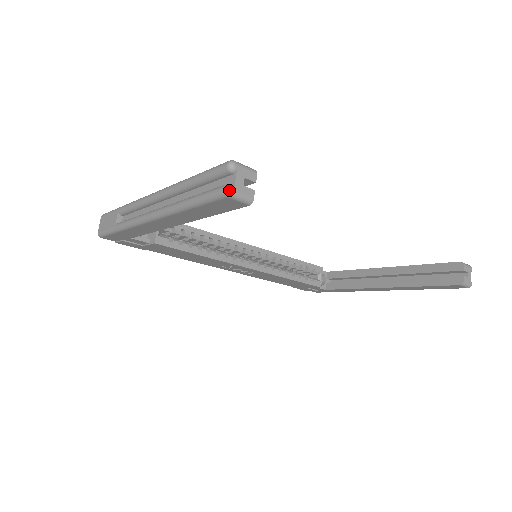
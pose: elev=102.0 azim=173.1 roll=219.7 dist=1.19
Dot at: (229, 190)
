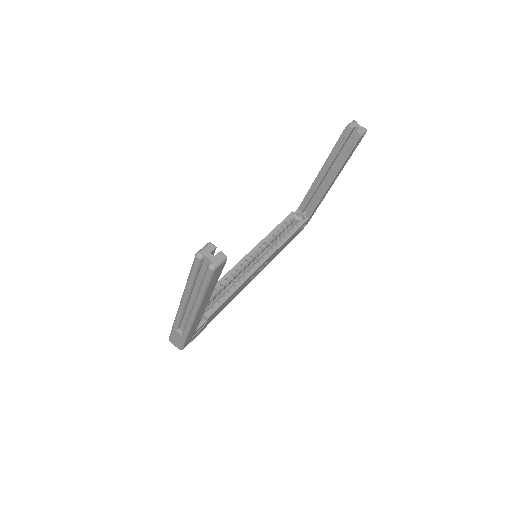
Dot at: (212, 267)
